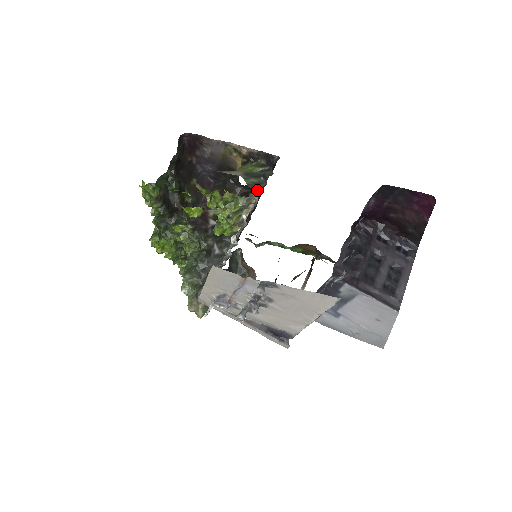
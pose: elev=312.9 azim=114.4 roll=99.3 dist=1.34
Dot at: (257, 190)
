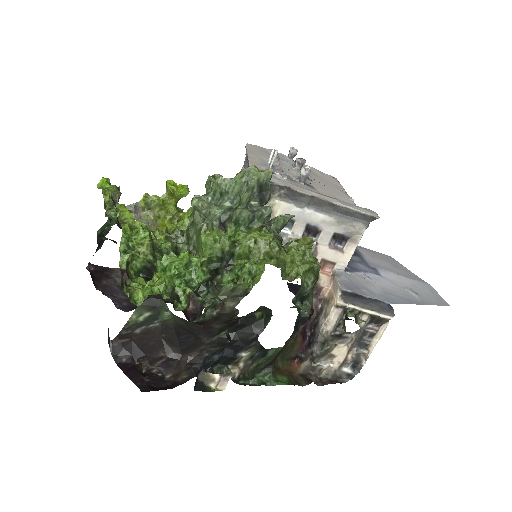
Dot at: occluded
